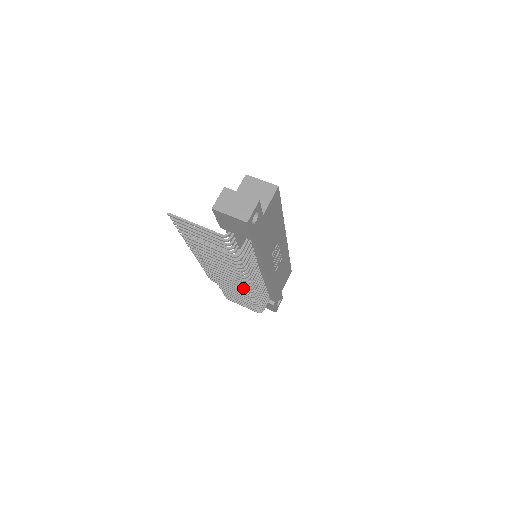
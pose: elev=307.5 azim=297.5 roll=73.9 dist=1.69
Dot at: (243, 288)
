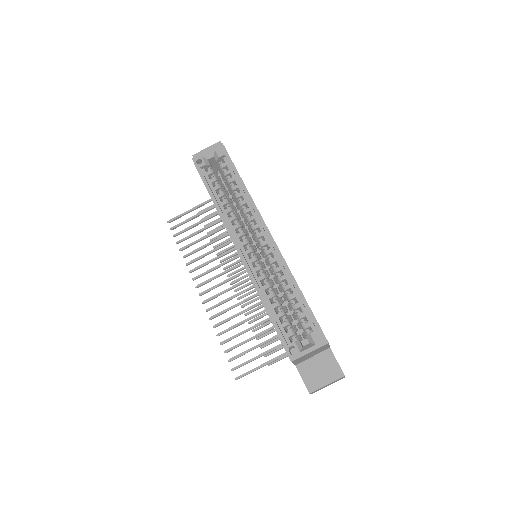
Dot at: occluded
